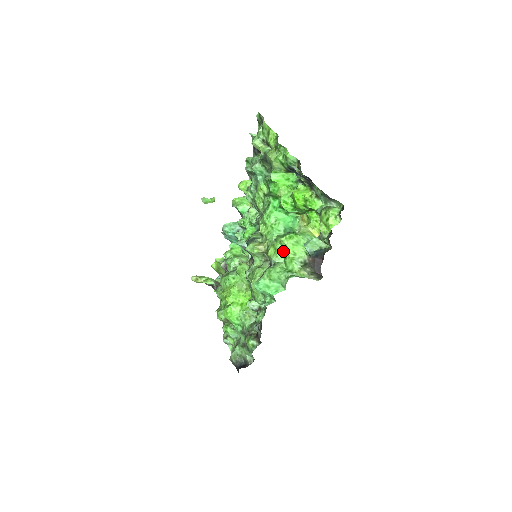
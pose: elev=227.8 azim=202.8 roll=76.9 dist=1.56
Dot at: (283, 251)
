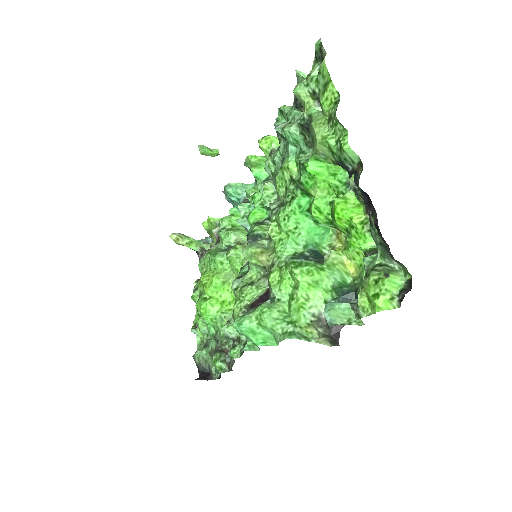
Dot at: (292, 286)
